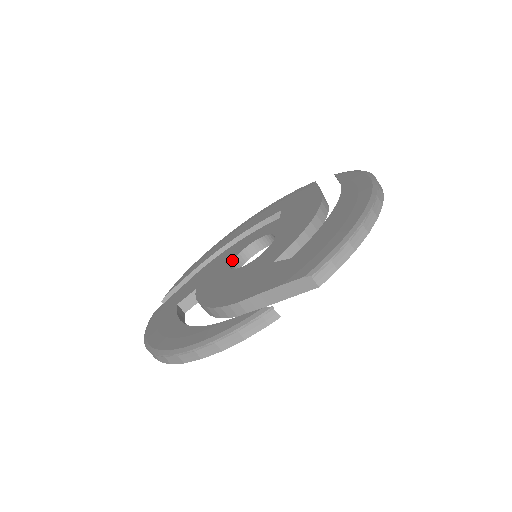
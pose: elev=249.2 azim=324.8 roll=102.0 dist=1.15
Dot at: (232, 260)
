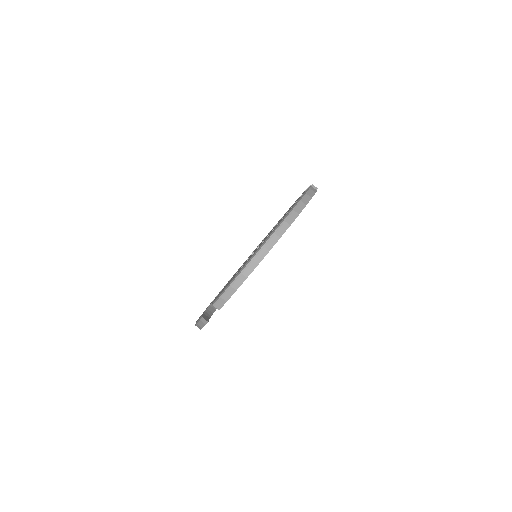
Dot at: (251, 254)
